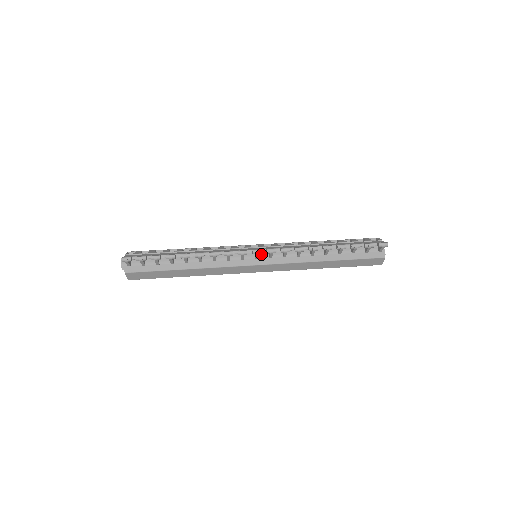
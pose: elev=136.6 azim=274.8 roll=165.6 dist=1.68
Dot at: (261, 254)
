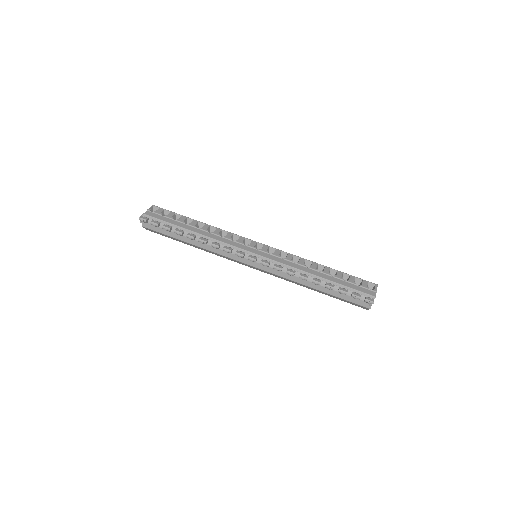
Dot at: (258, 259)
